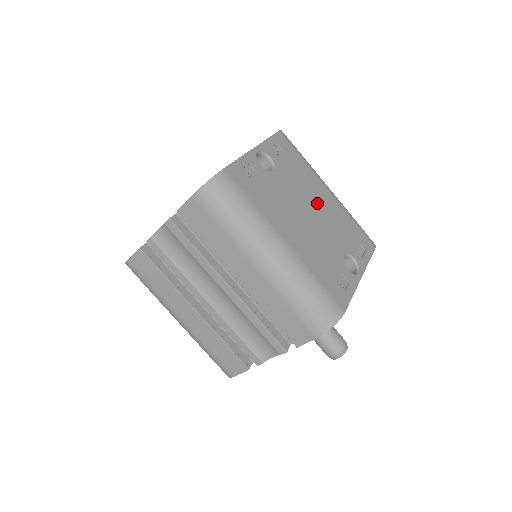
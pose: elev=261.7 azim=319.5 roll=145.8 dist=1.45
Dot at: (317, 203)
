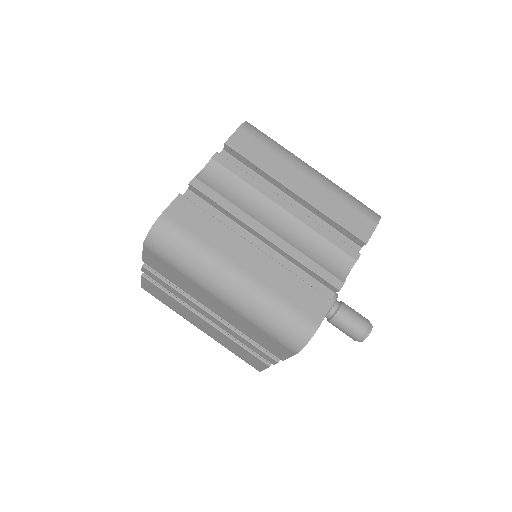
Dot at: occluded
